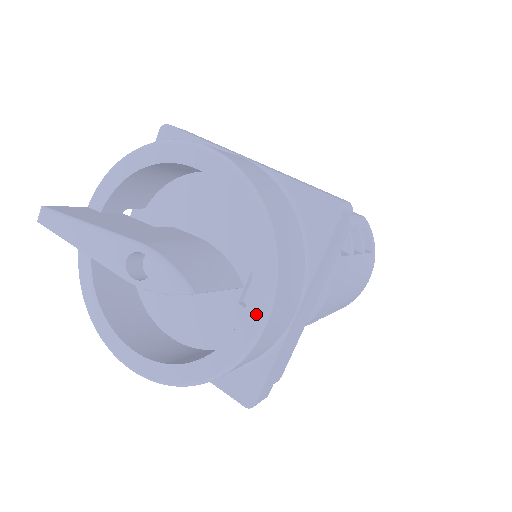
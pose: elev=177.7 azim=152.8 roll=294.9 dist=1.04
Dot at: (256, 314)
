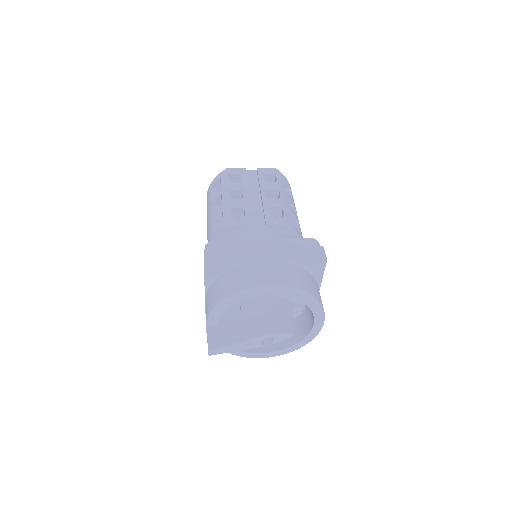
Dot at: (320, 323)
